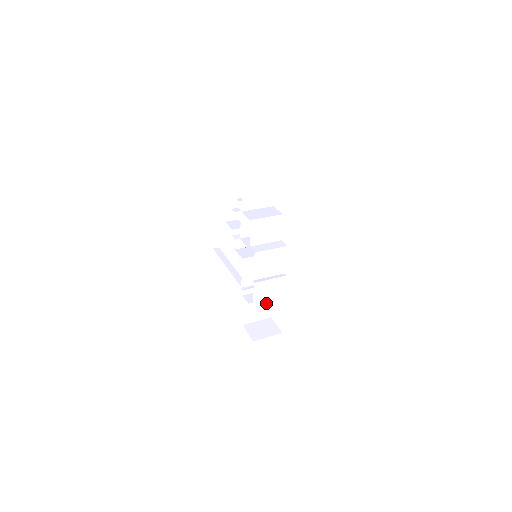
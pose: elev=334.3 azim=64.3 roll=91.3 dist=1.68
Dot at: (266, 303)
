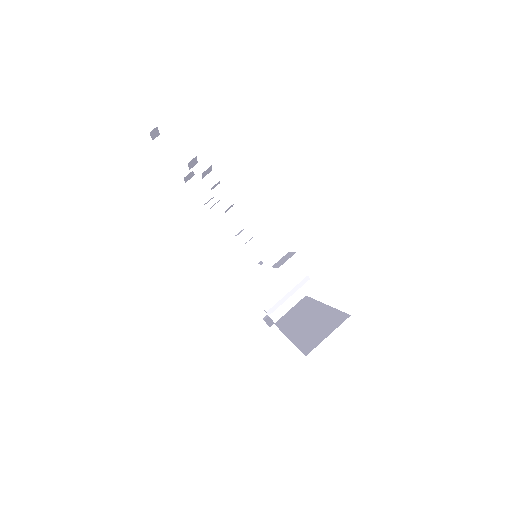
Dot at: occluded
